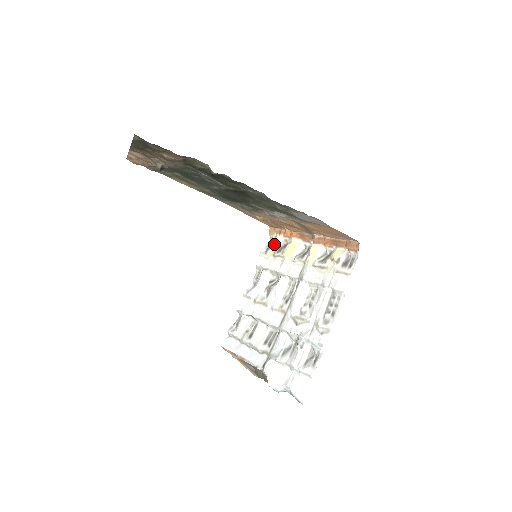
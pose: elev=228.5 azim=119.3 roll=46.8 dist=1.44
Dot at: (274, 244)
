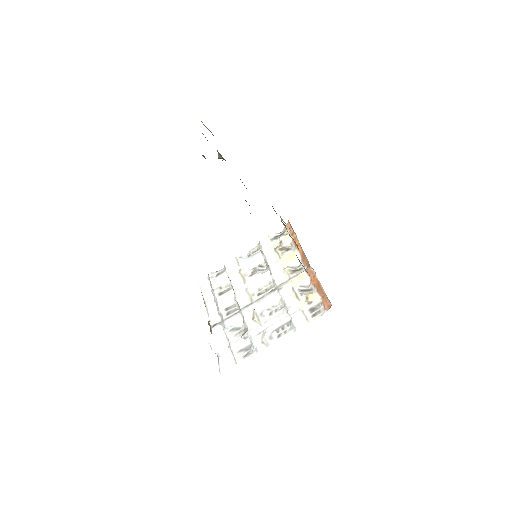
Dot at: (282, 240)
